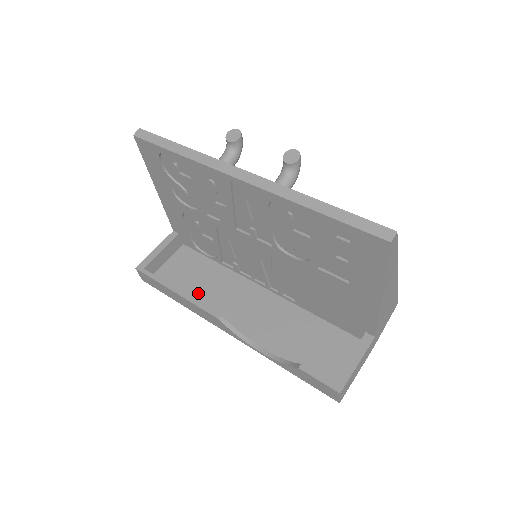
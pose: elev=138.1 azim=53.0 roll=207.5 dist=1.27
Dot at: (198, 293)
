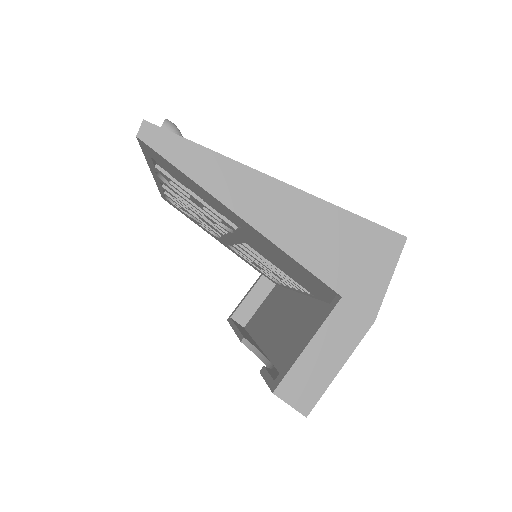
Dot at: (262, 326)
